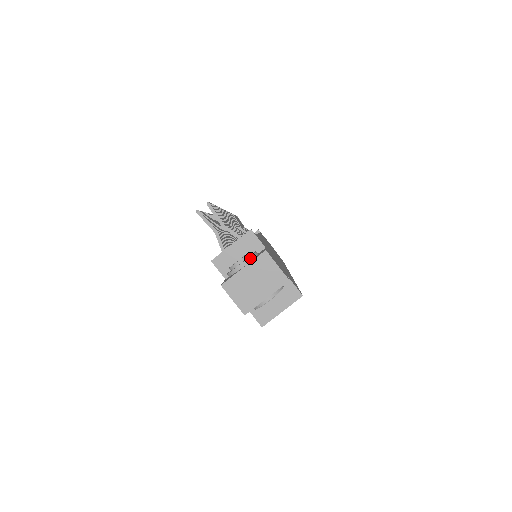
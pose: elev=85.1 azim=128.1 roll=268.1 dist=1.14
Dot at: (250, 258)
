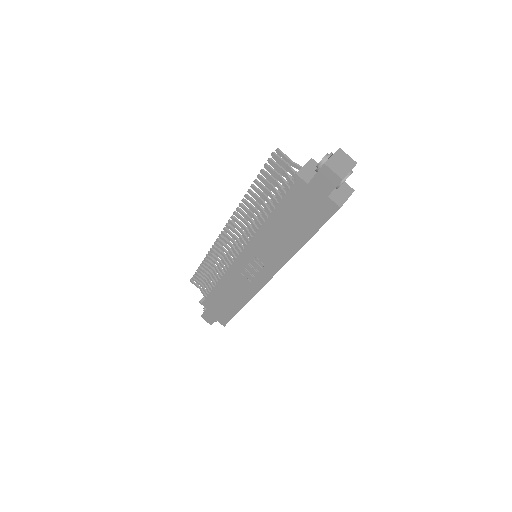
Dot at: (332, 153)
